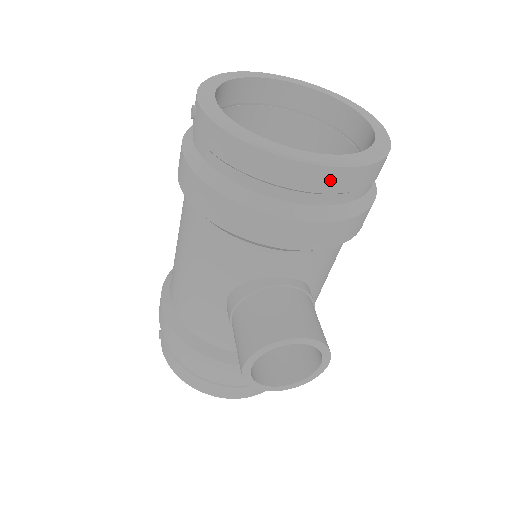
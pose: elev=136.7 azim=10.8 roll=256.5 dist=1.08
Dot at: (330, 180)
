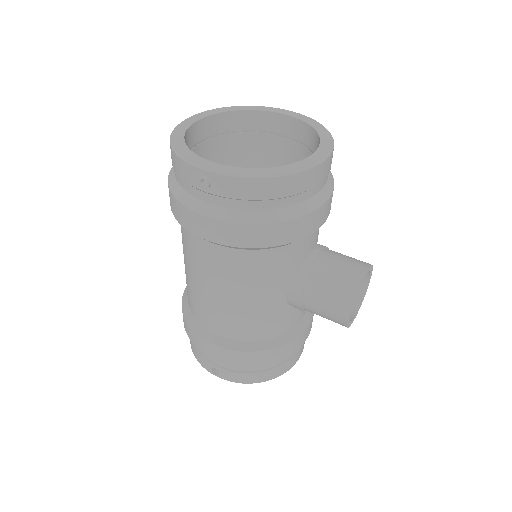
Dot at: (329, 165)
